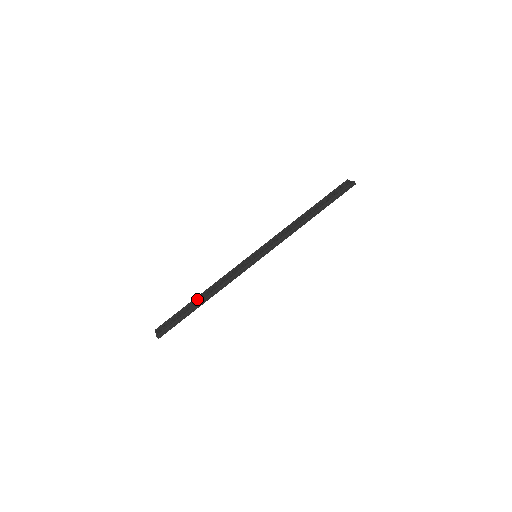
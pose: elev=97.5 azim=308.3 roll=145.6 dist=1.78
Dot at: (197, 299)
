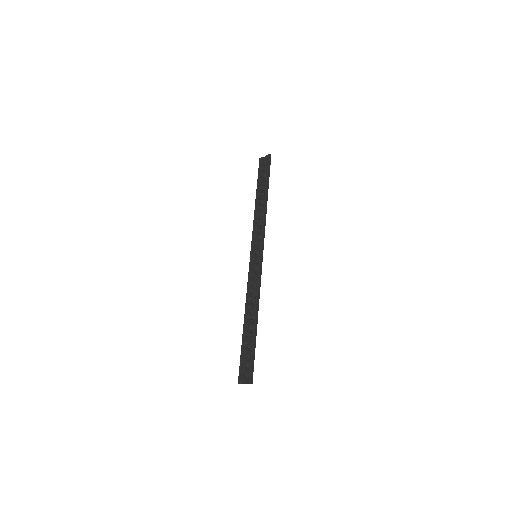
Dot at: (247, 326)
